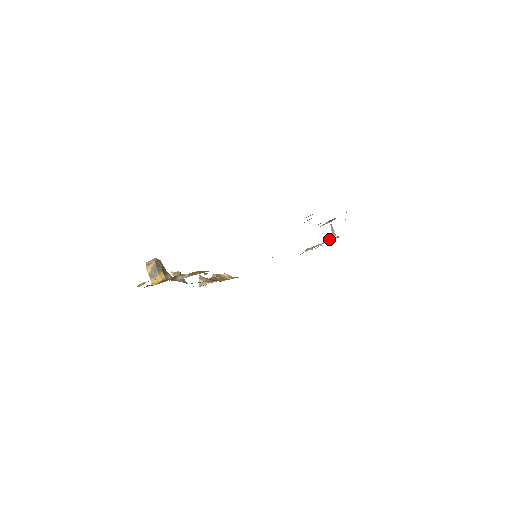
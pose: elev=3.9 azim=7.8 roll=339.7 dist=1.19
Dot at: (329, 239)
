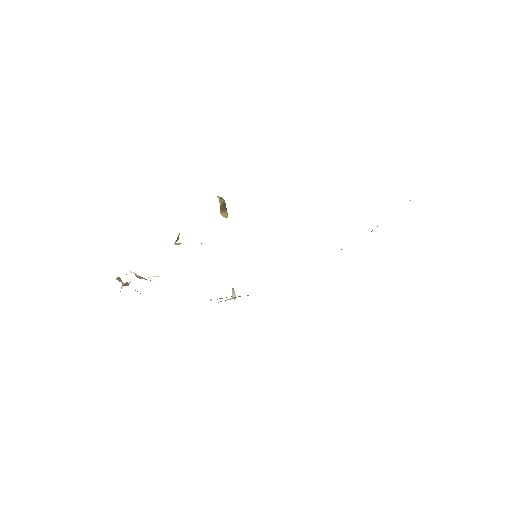
Dot at: (240, 296)
